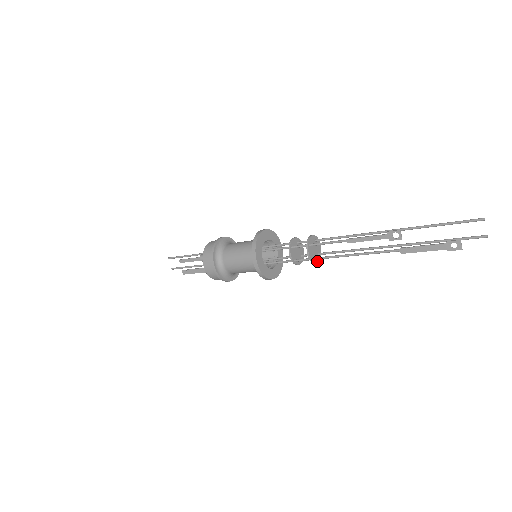
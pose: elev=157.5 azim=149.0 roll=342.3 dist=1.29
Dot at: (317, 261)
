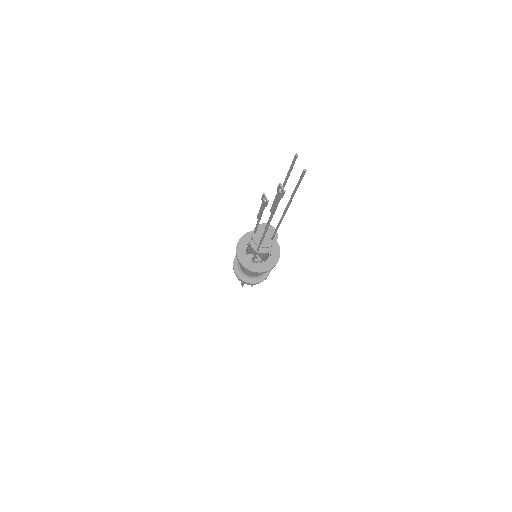
Dot at: (269, 246)
